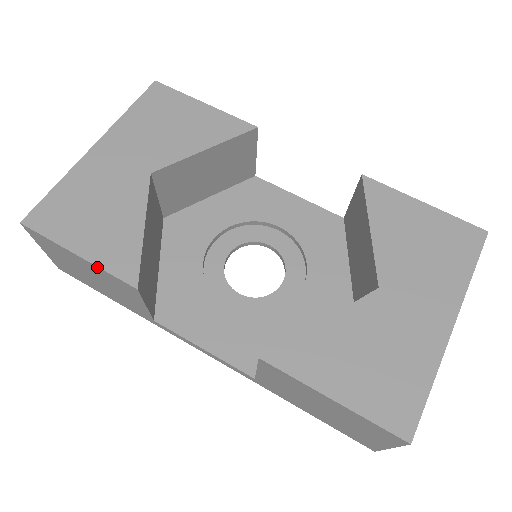
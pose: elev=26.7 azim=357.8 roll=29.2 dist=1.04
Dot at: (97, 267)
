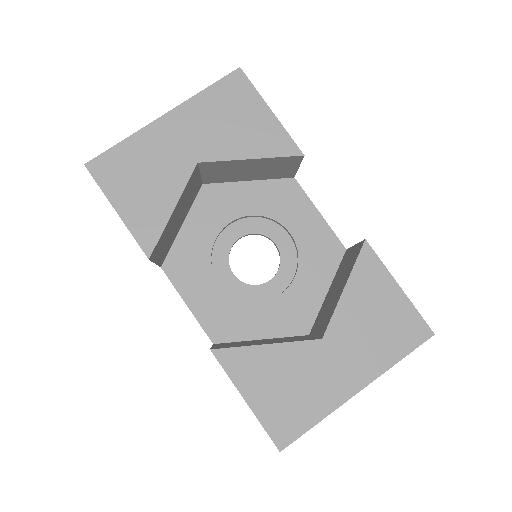
Dot at: (127, 228)
